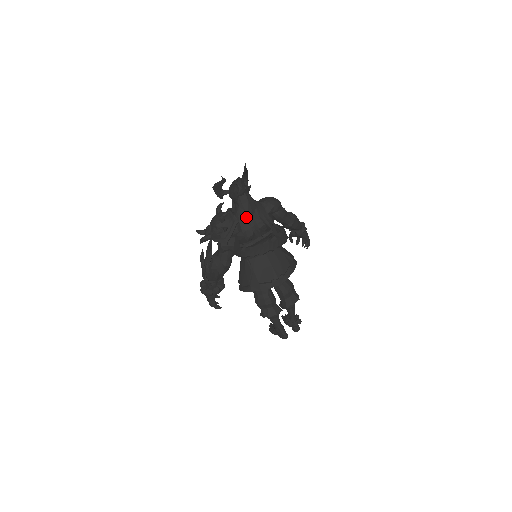
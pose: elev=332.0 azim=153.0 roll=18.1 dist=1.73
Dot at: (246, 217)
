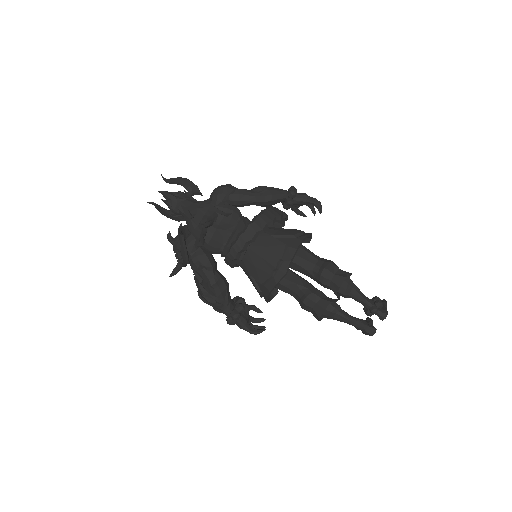
Dot at: (193, 225)
